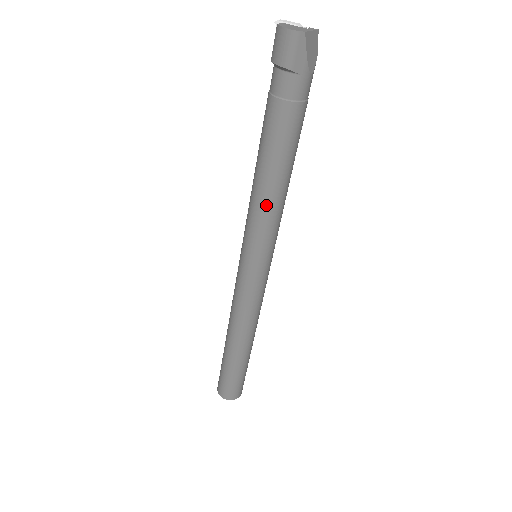
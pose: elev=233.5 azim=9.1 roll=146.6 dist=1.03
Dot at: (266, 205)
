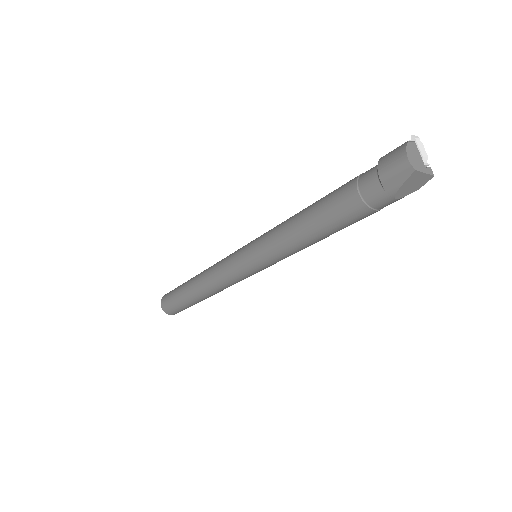
Dot at: (286, 238)
